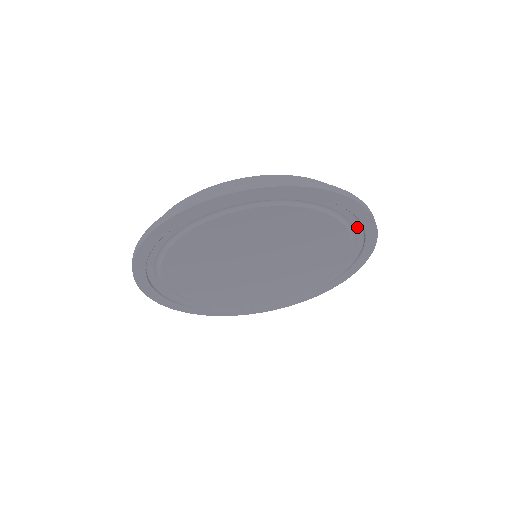
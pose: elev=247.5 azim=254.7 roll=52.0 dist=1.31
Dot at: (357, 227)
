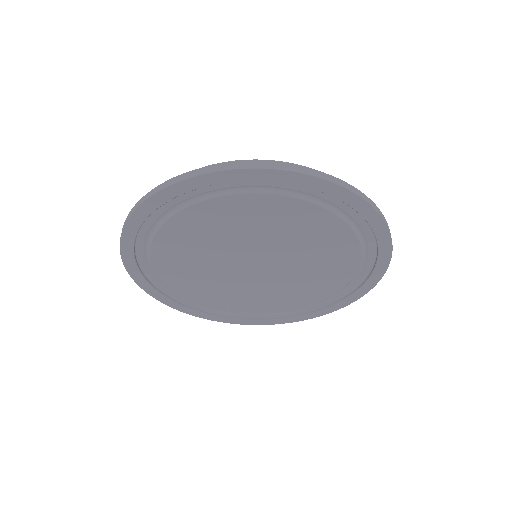
Dot at: (349, 289)
